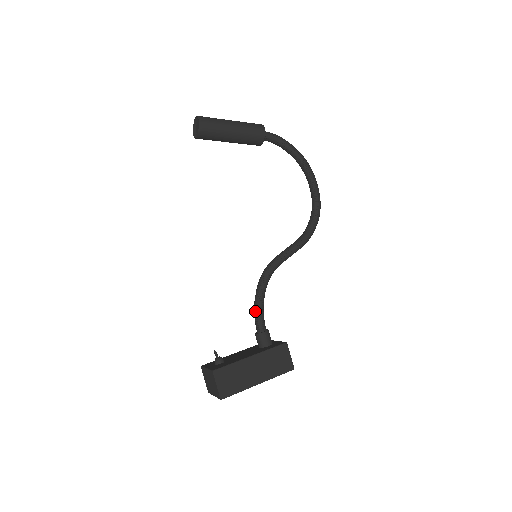
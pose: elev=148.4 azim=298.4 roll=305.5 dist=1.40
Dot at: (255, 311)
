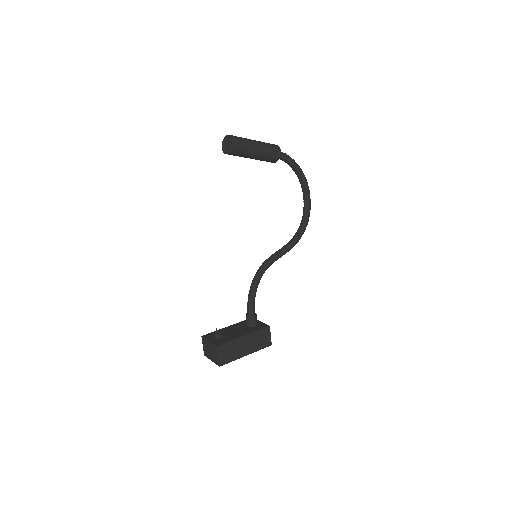
Dot at: (249, 299)
